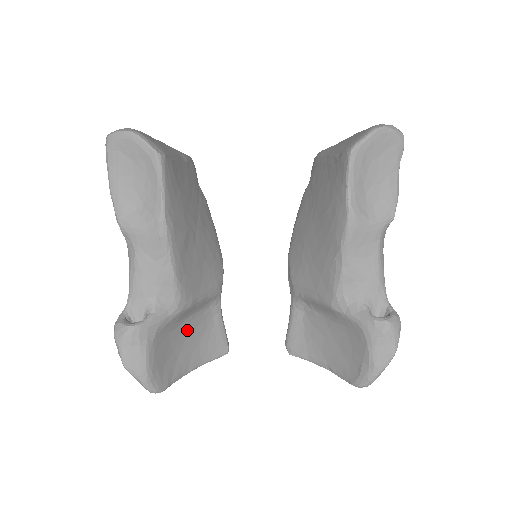
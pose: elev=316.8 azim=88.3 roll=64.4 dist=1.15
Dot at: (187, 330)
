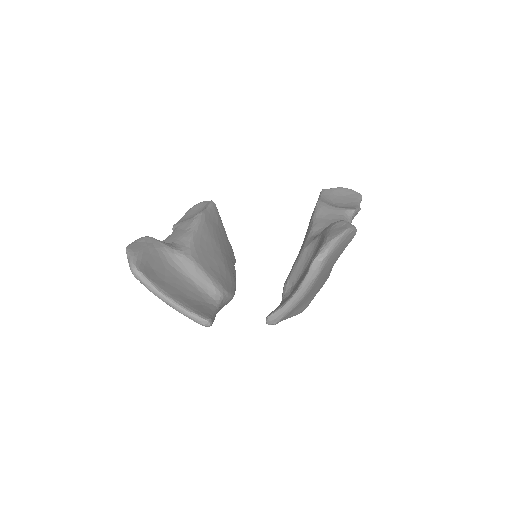
Dot at: (182, 283)
